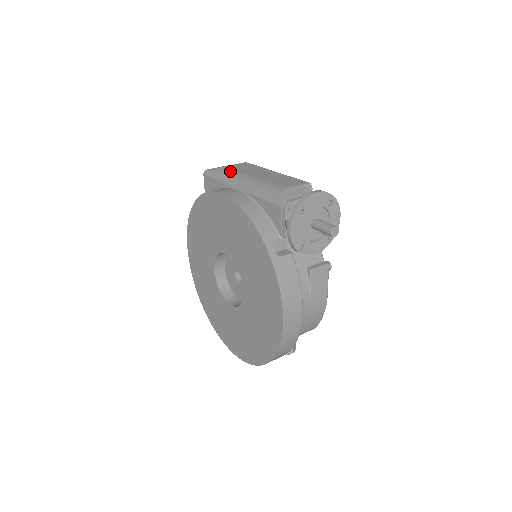
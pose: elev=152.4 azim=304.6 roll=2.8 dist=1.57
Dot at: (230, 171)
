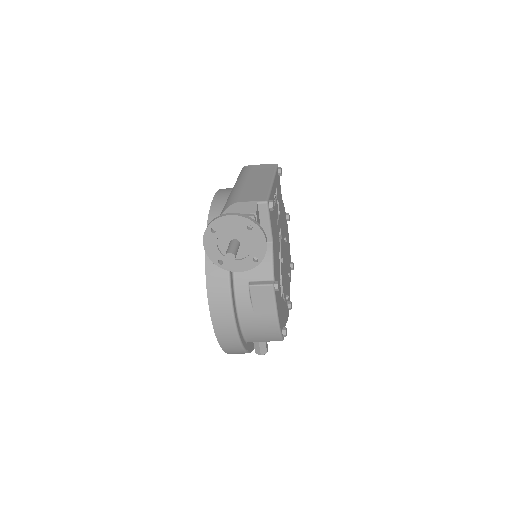
Dot at: (245, 172)
